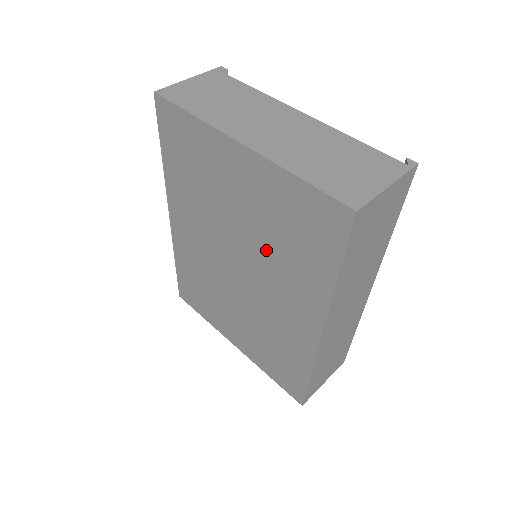
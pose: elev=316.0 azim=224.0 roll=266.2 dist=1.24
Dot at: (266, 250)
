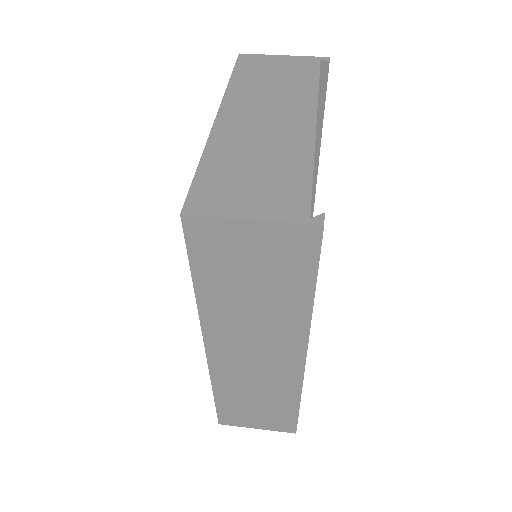
Dot at: occluded
